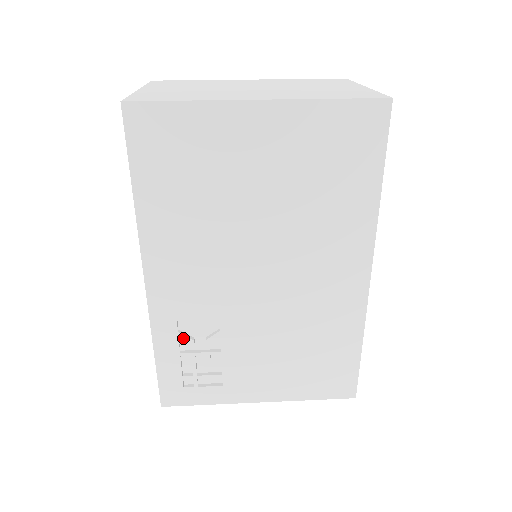
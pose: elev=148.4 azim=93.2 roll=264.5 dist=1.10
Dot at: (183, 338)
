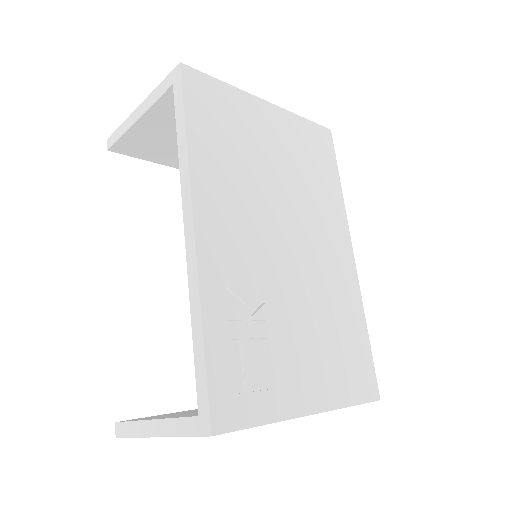
Dot at: (232, 311)
